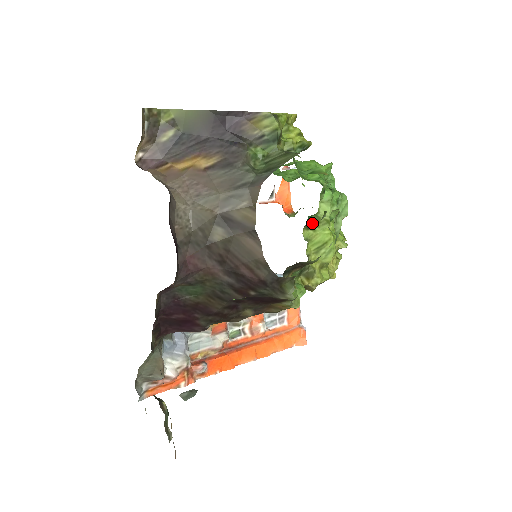
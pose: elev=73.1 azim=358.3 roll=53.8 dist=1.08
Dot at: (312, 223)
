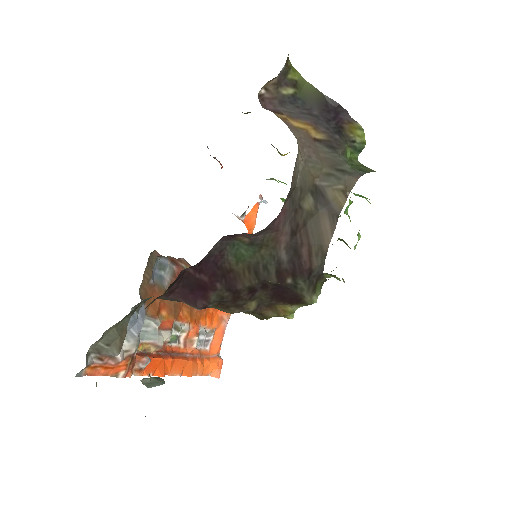
Dot at: occluded
